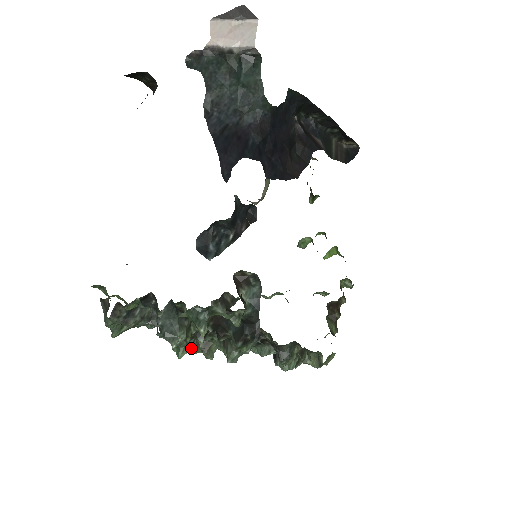
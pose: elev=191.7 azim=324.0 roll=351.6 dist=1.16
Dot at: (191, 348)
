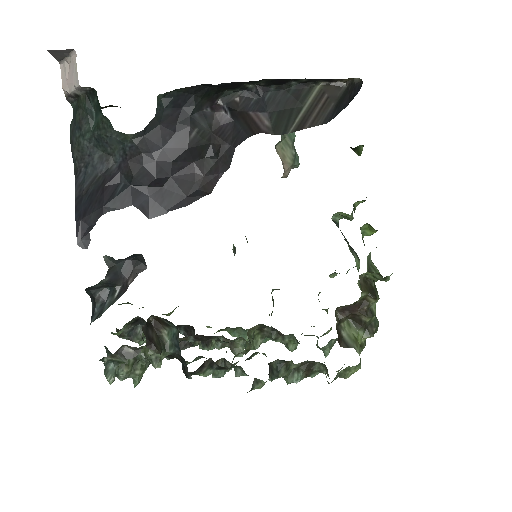
Dot at: (218, 347)
